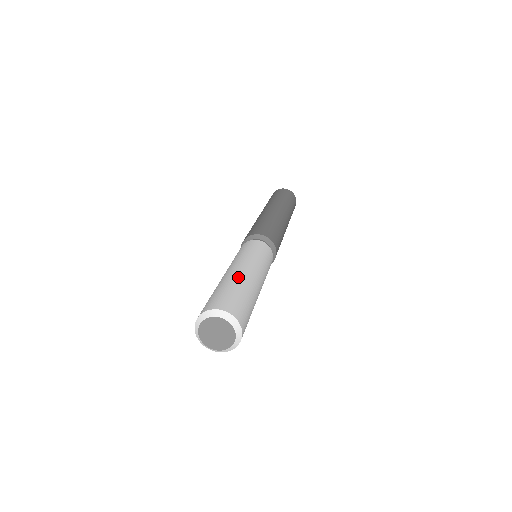
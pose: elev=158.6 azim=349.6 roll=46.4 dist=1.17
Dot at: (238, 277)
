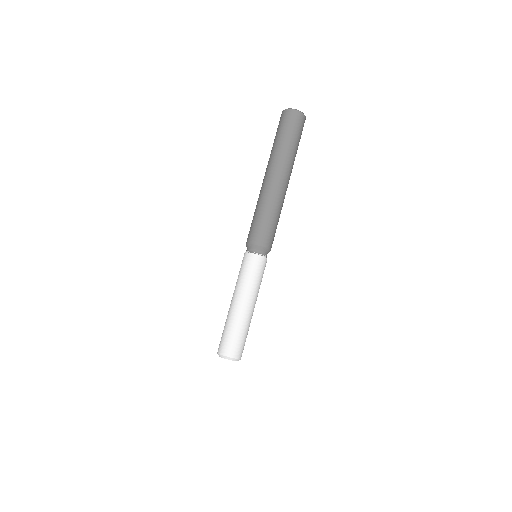
Dot at: (246, 319)
